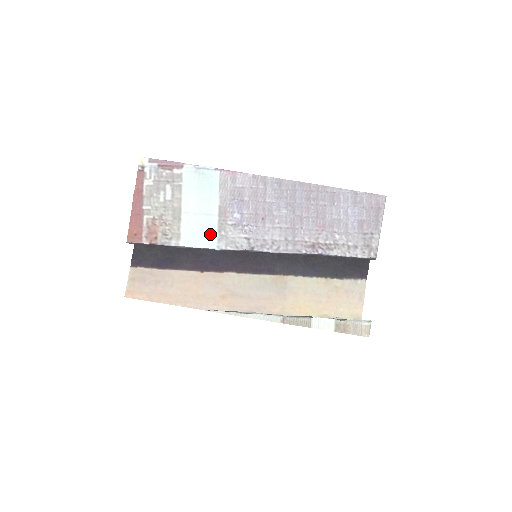
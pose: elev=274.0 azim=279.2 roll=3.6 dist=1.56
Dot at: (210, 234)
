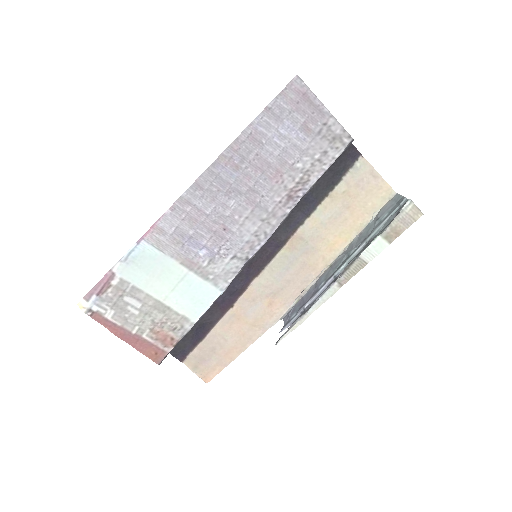
Dot at: (203, 289)
